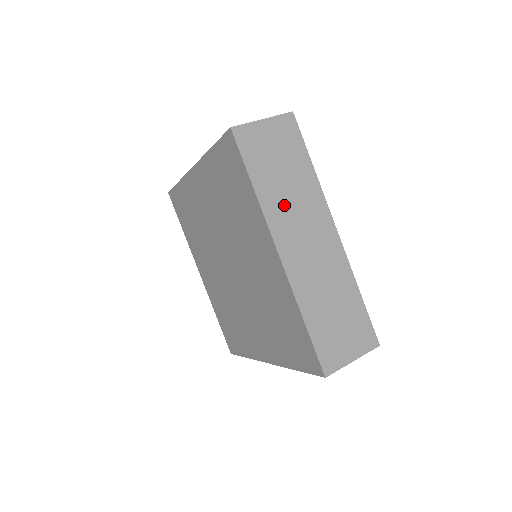
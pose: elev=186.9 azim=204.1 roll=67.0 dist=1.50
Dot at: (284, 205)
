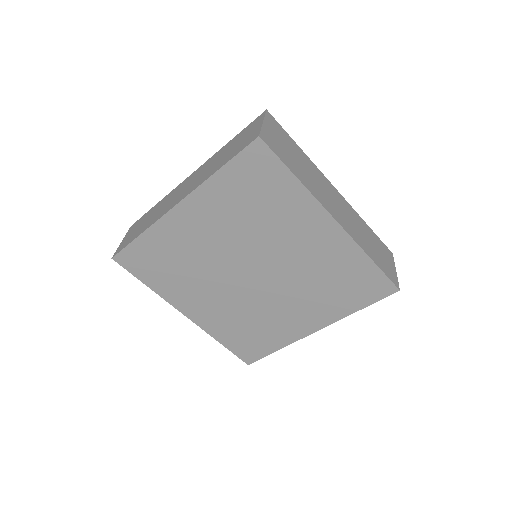
Dot at: (313, 184)
